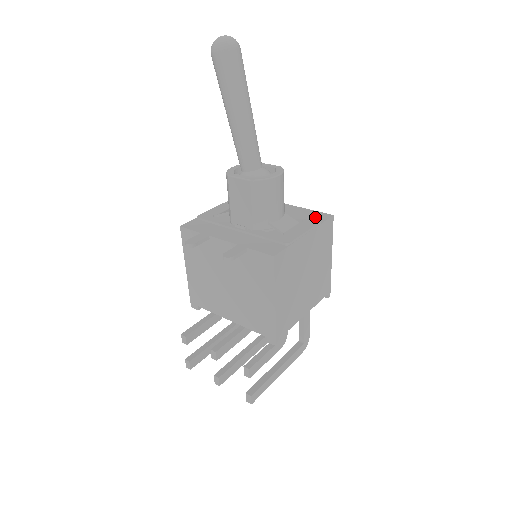
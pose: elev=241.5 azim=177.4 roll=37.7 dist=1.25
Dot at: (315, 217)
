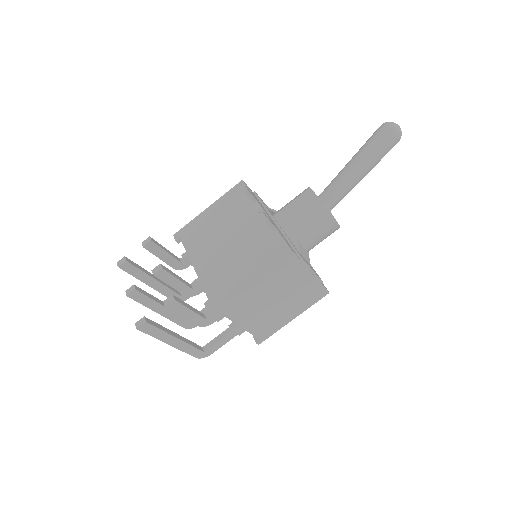
Dot at: occluded
